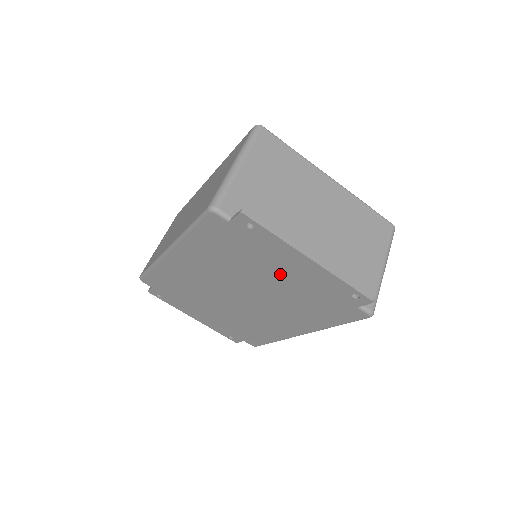
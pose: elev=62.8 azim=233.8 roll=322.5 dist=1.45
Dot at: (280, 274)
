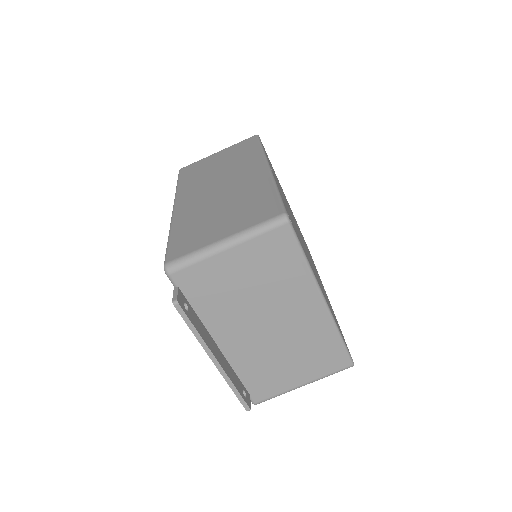
Dot at: occluded
